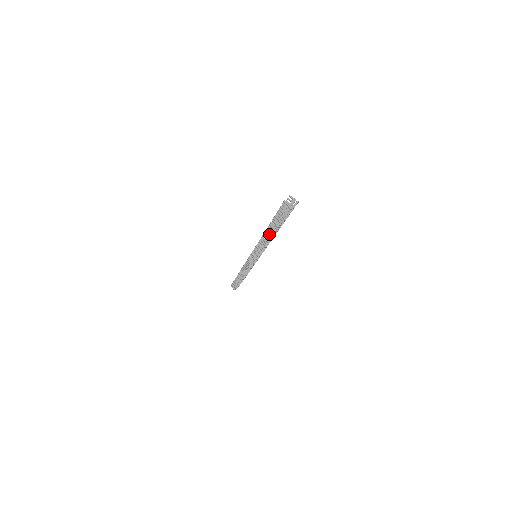
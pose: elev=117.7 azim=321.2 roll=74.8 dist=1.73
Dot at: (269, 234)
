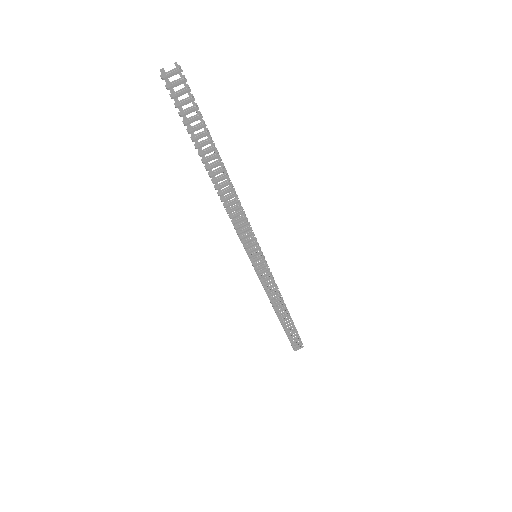
Dot at: (212, 178)
